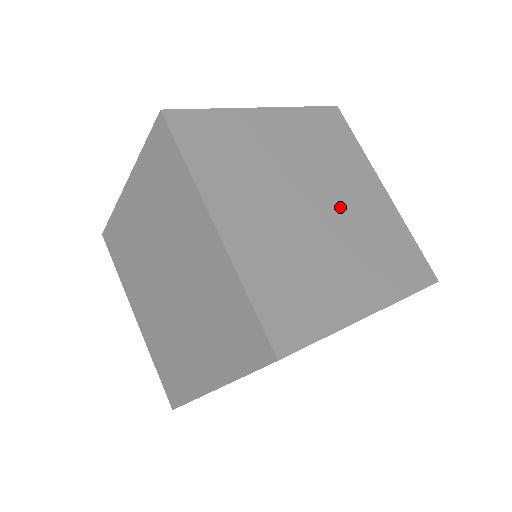
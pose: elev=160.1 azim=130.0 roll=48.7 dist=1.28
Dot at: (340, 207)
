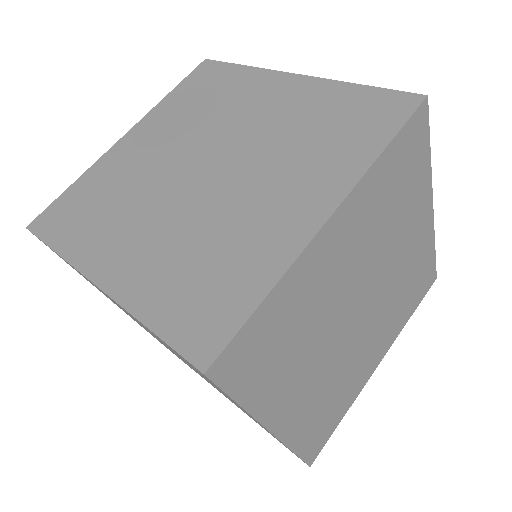
Dot at: (383, 285)
